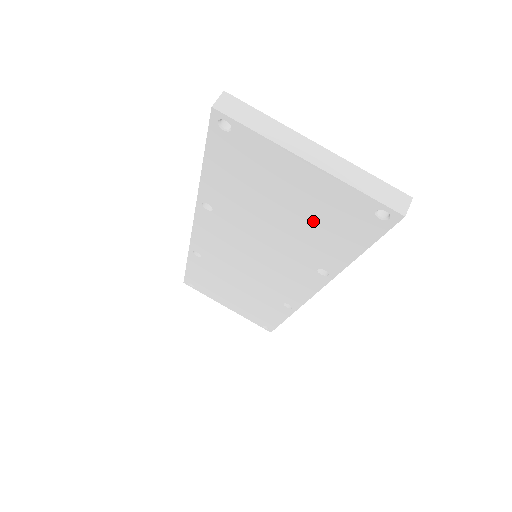
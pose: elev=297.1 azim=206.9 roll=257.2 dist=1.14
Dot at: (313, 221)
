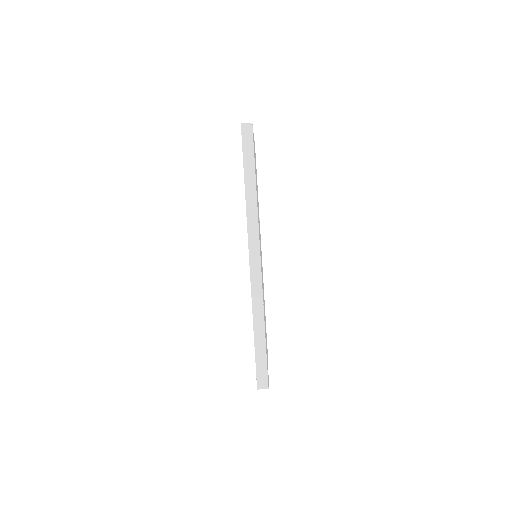
Dot at: occluded
